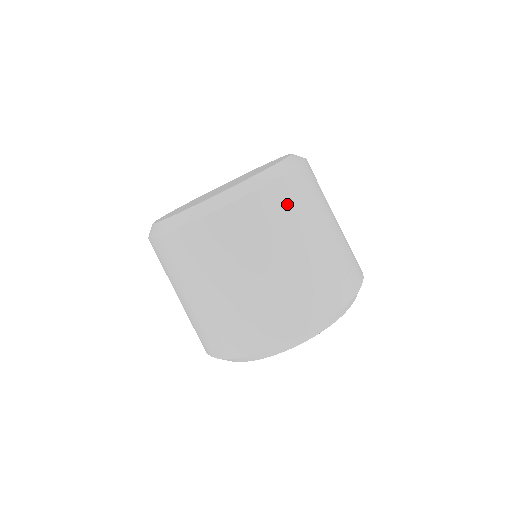
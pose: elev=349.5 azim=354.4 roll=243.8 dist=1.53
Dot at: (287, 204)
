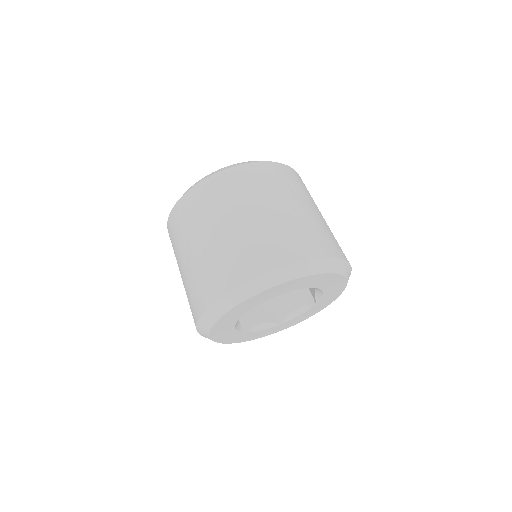
Dot at: (301, 183)
